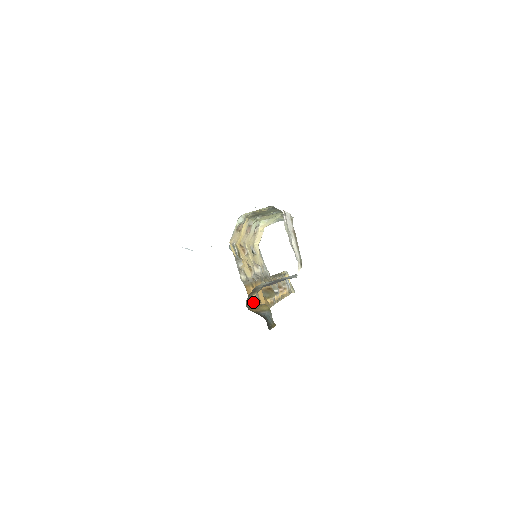
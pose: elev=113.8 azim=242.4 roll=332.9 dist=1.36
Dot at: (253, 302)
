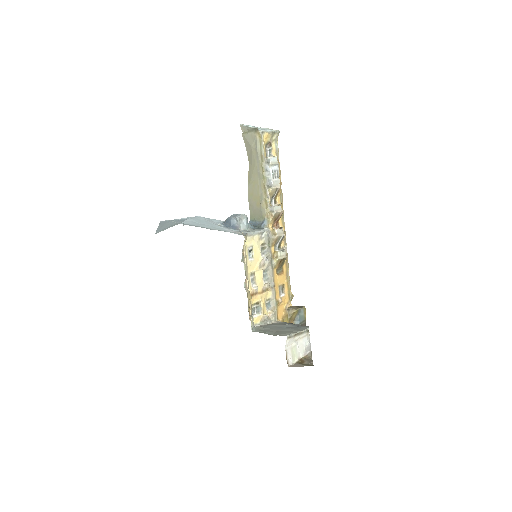
Dot at: (287, 318)
